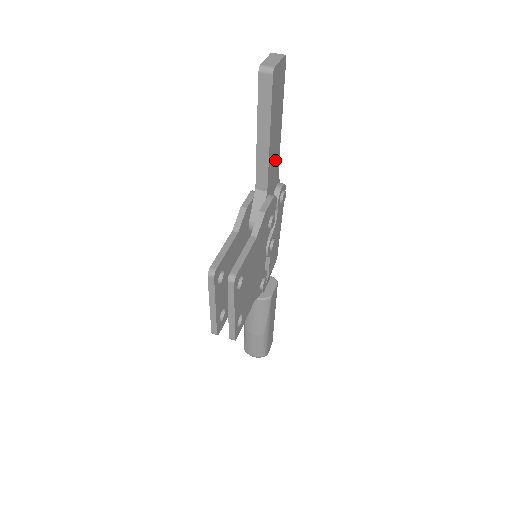
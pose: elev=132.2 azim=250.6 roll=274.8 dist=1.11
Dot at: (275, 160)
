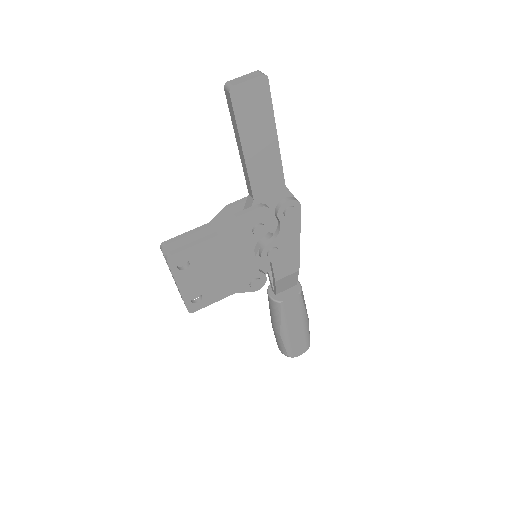
Dot at: (270, 173)
